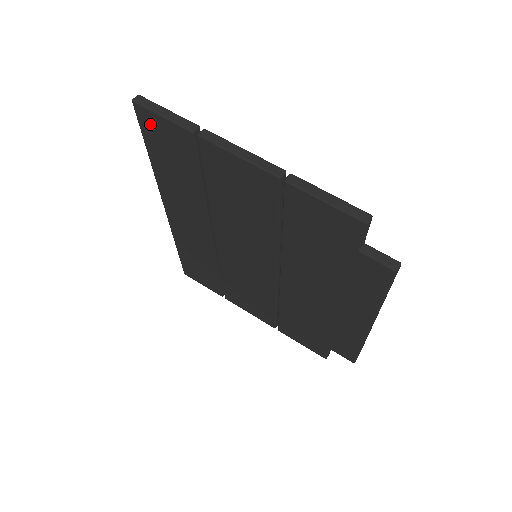
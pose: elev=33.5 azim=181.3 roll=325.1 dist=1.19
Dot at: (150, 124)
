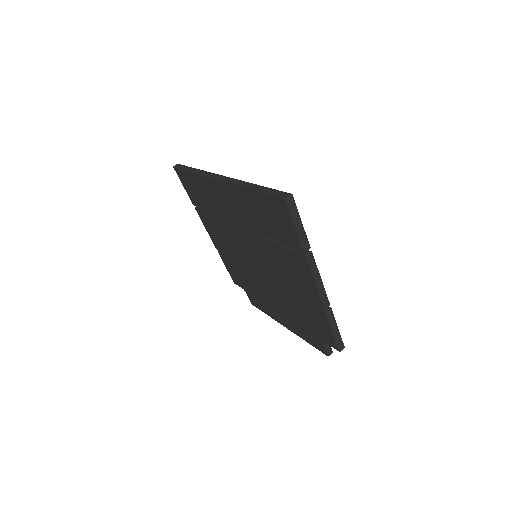
Dot at: (280, 209)
